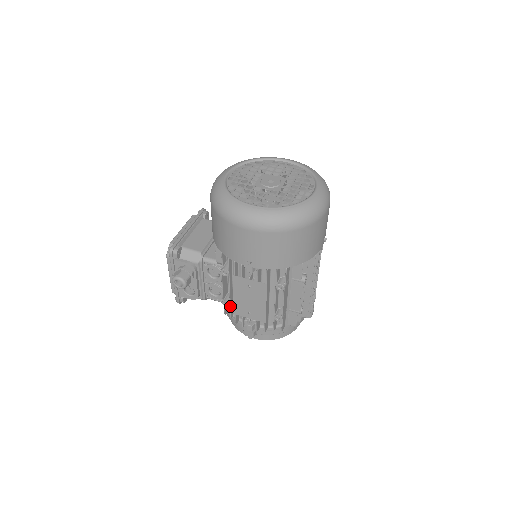
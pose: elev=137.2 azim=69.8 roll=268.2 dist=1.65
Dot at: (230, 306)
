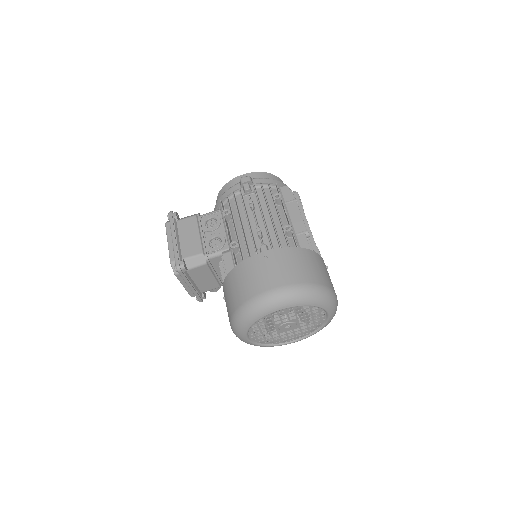
Dot at: occluded
